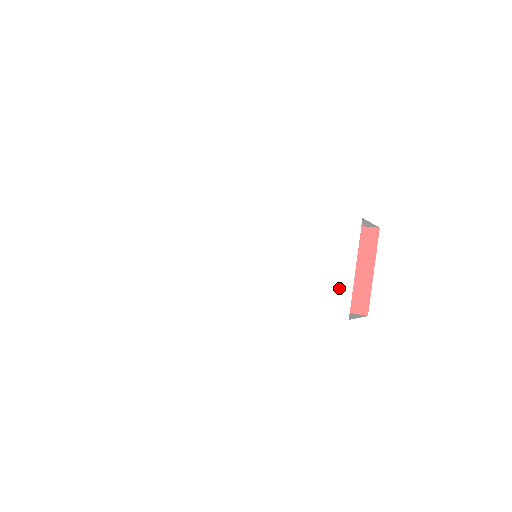
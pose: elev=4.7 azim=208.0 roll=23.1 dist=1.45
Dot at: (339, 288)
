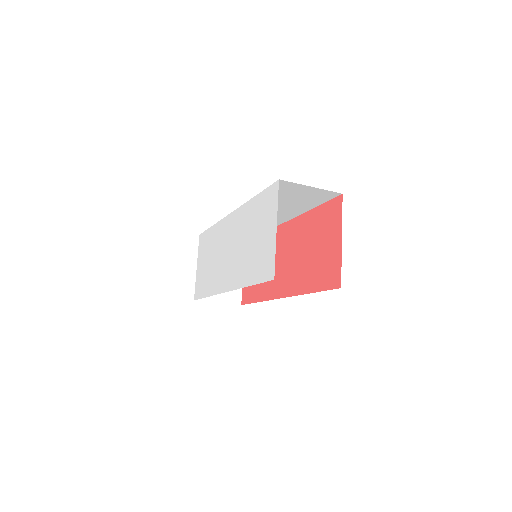
Dot at: (269, 252)
